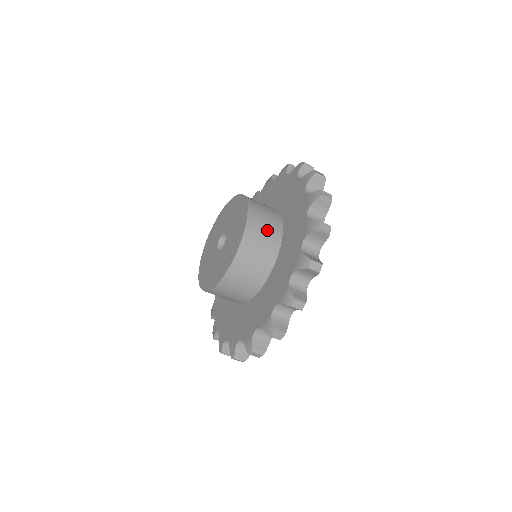
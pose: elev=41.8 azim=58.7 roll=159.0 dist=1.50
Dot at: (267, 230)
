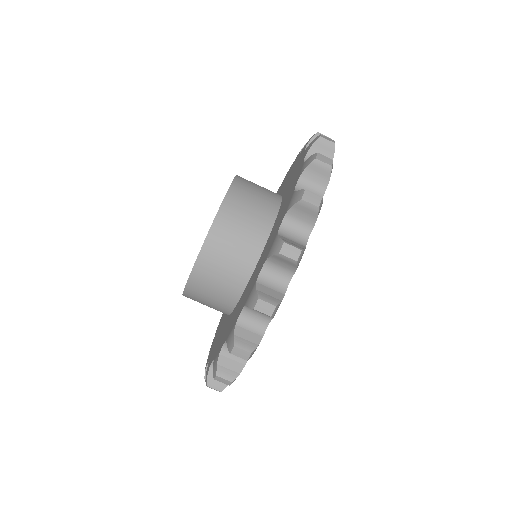
Dot at: occluded
